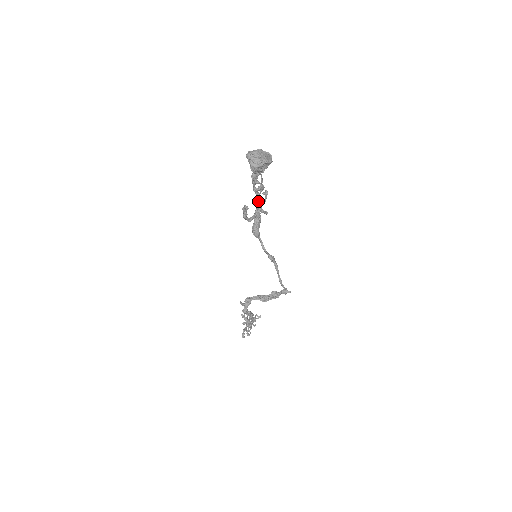
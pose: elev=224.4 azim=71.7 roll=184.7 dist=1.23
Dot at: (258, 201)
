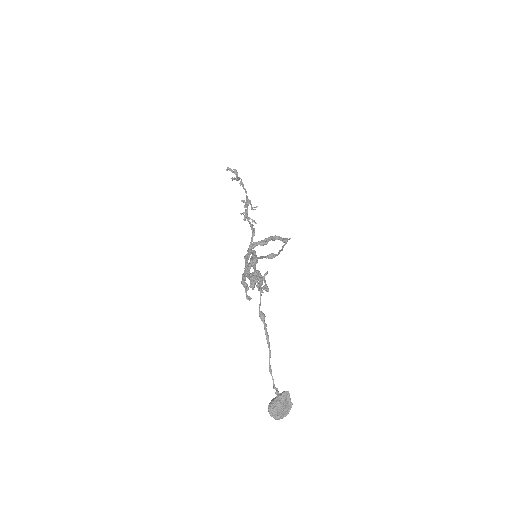
Dot at: occluded
